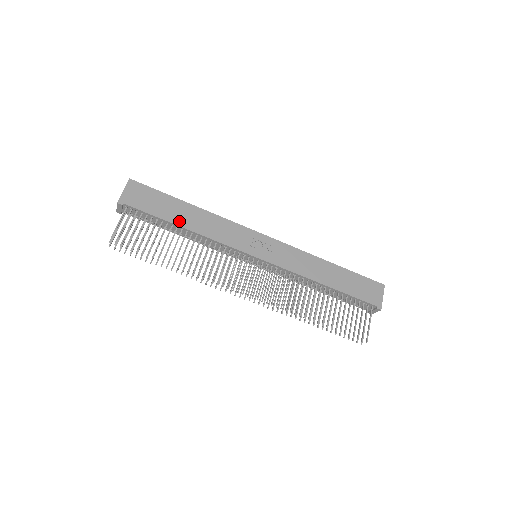
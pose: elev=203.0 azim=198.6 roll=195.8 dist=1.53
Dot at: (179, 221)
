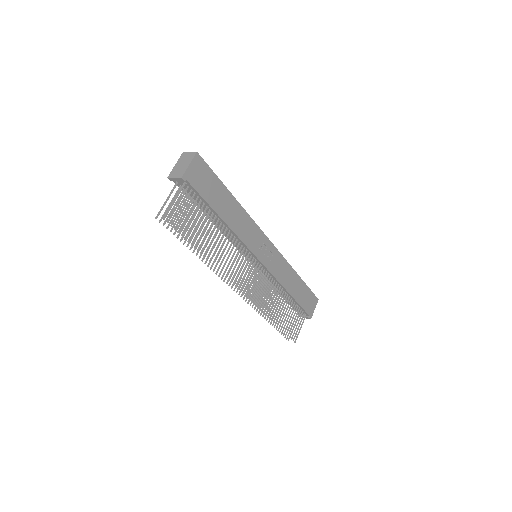
Dot at: (221, 212)
